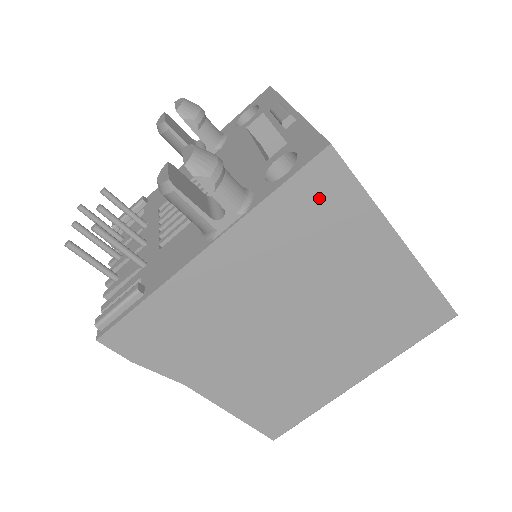
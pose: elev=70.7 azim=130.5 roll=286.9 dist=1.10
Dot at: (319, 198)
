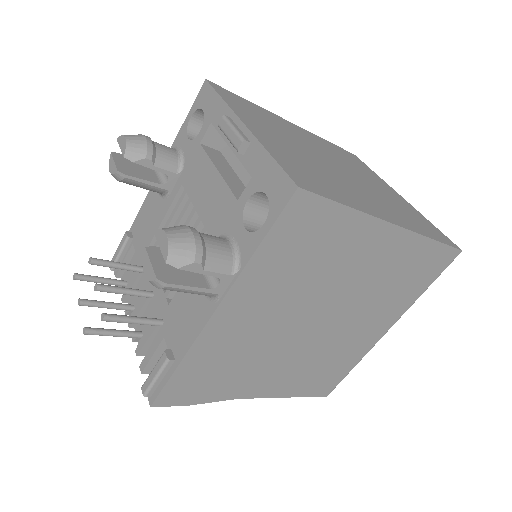
Dot at: (303, 231)
